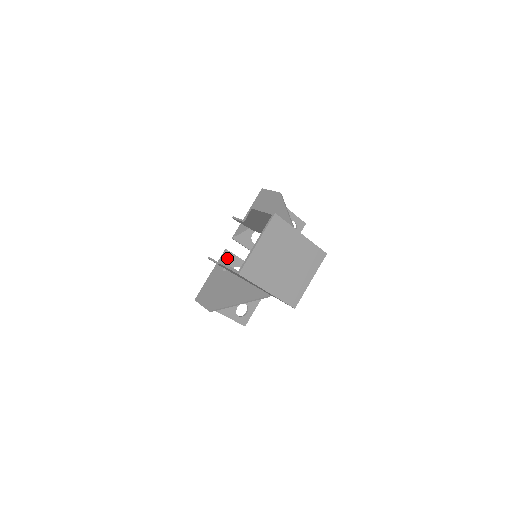
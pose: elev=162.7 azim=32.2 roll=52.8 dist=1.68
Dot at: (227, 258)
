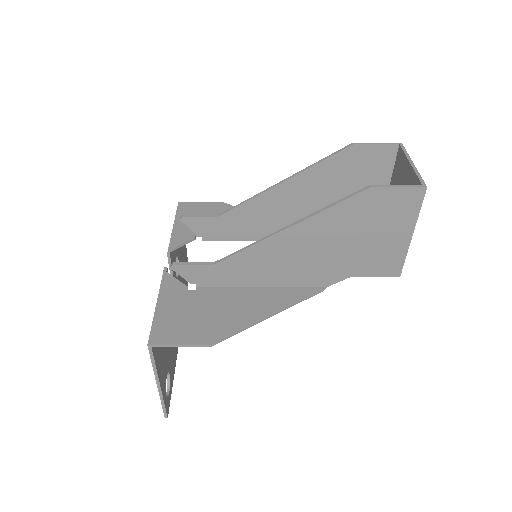
Dot at: occluded
